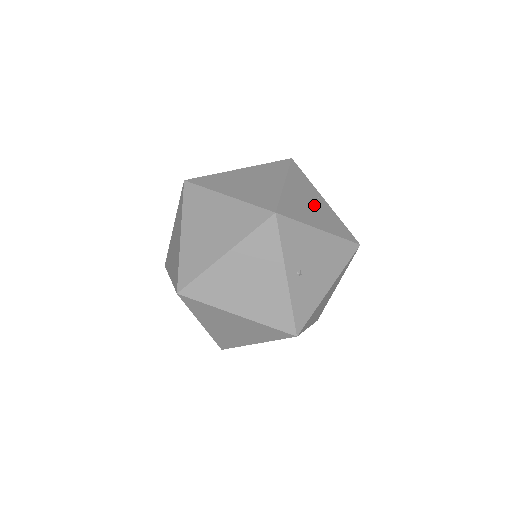
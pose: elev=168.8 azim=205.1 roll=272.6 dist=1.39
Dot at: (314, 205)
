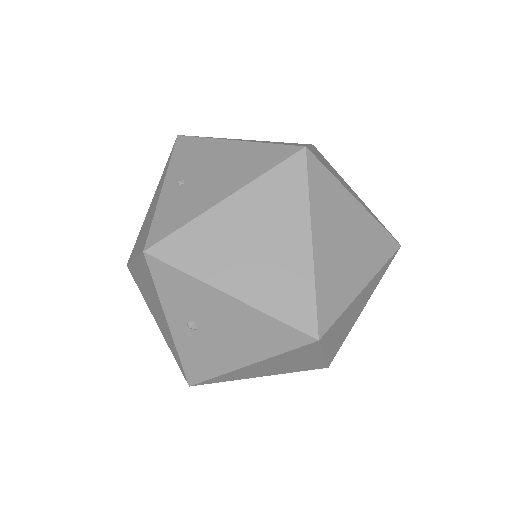
Dot at: occluded
